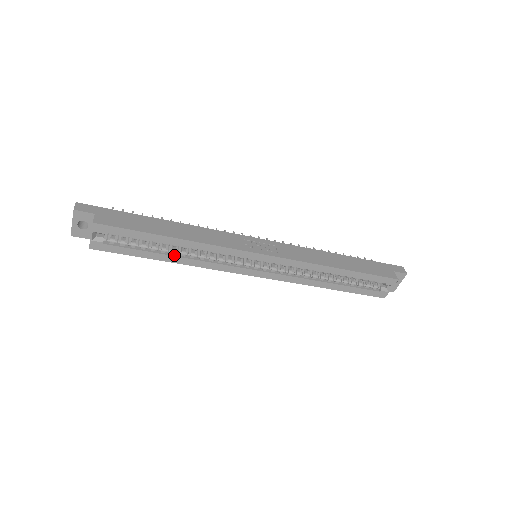
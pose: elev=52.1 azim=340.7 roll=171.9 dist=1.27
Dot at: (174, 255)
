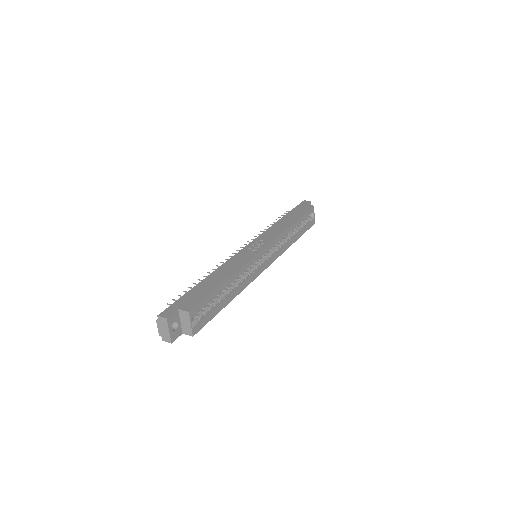
Dot at: (231, 293)
